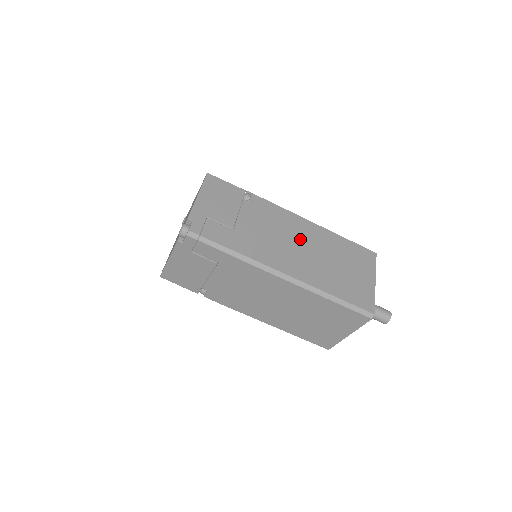
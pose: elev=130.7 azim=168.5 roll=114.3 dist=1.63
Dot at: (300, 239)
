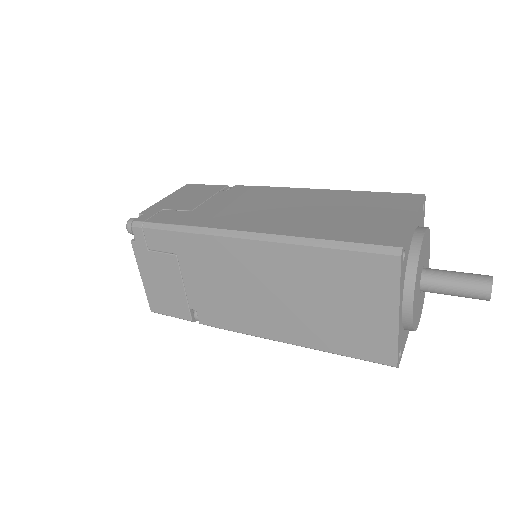
Dot at: (287, 203)
